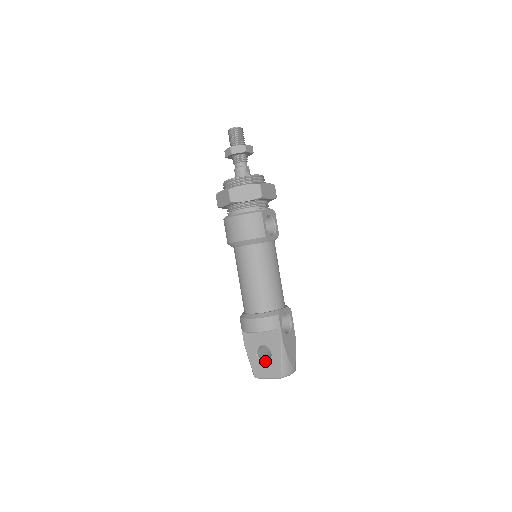
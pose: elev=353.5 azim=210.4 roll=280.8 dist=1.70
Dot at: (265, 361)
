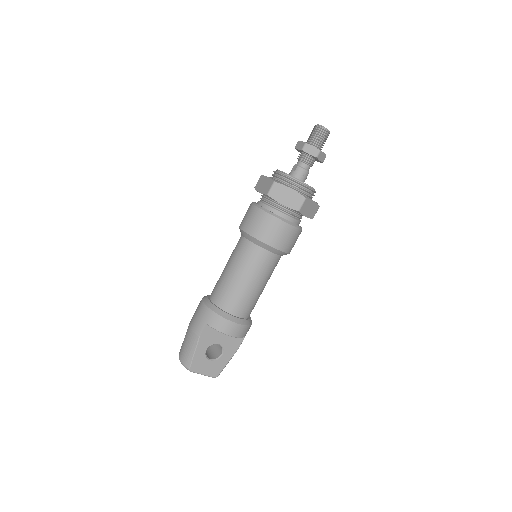
Dot at: (211, 359)
